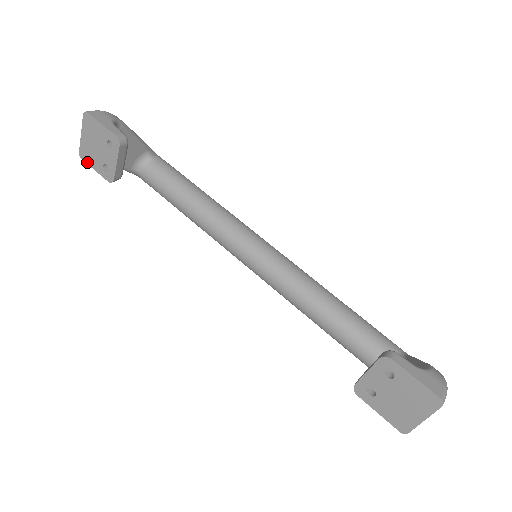
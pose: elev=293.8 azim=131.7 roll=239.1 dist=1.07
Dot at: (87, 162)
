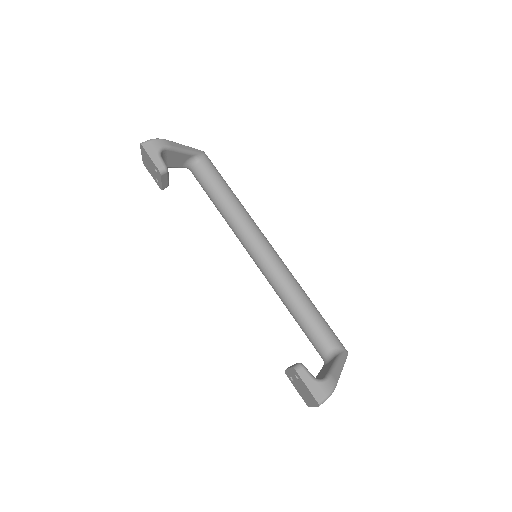
Dot at: (148, 170)
